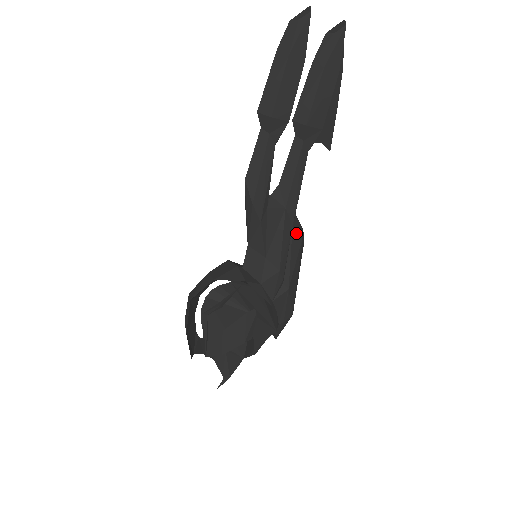
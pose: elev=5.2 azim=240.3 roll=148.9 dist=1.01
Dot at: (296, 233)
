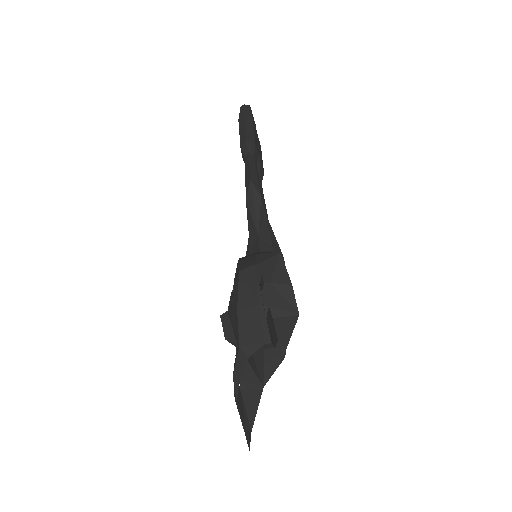
Dot at: occluded
